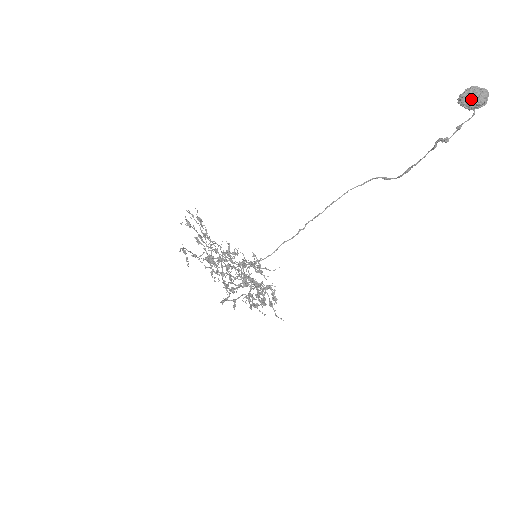
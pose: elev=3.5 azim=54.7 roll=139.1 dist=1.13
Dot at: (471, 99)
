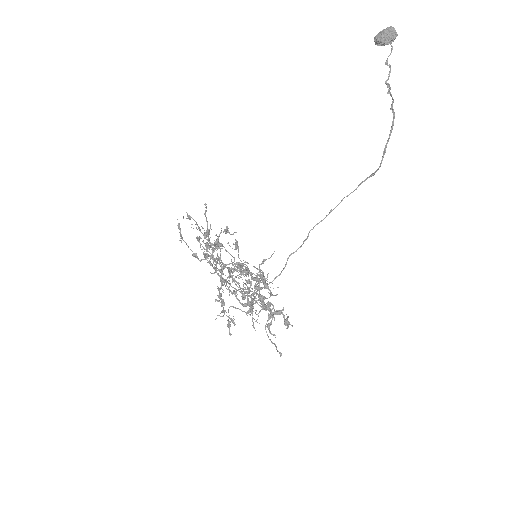
Dot at: (381, 33)
